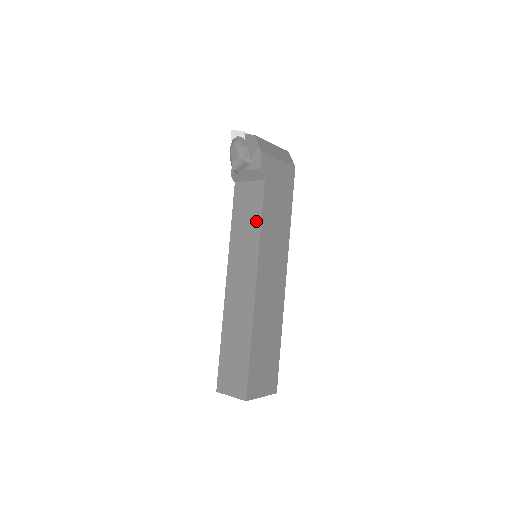
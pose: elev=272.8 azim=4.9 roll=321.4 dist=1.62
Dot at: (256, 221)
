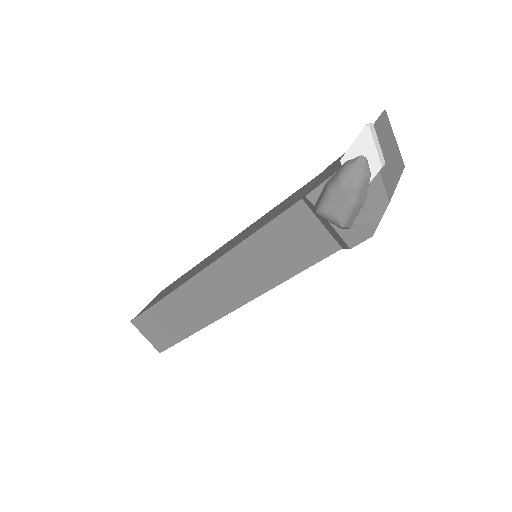
Dot at: (289, 269)
